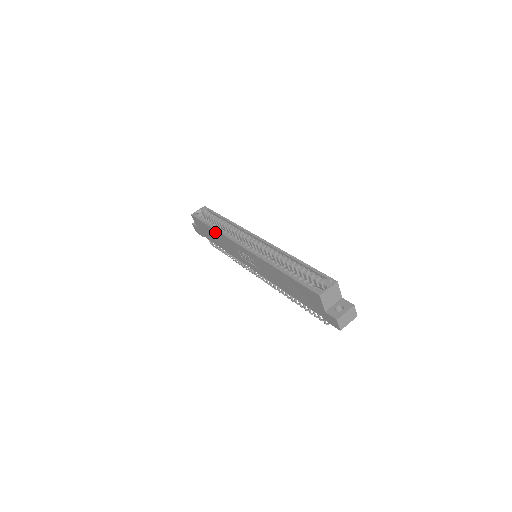
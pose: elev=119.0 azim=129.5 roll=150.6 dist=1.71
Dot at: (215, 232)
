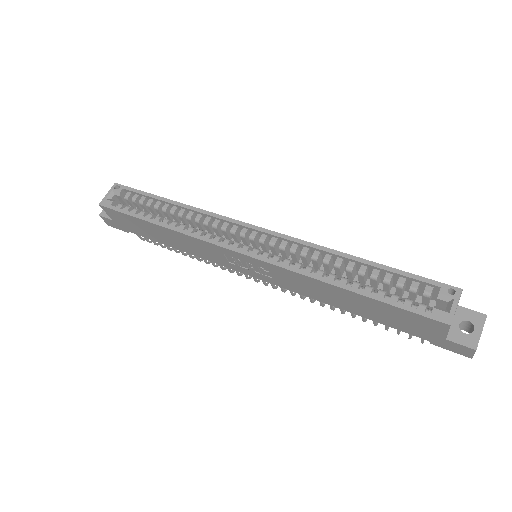
Dot at: (164, 230)
